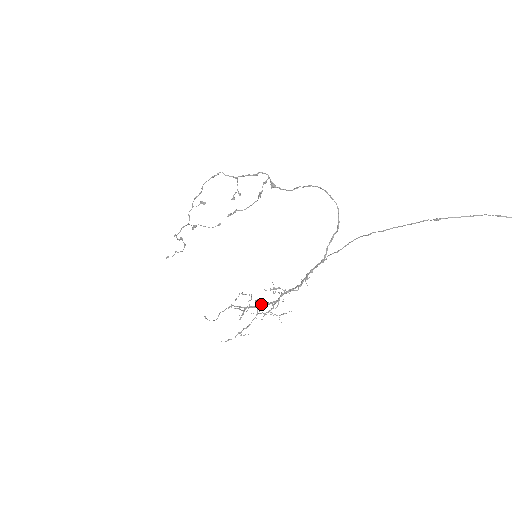
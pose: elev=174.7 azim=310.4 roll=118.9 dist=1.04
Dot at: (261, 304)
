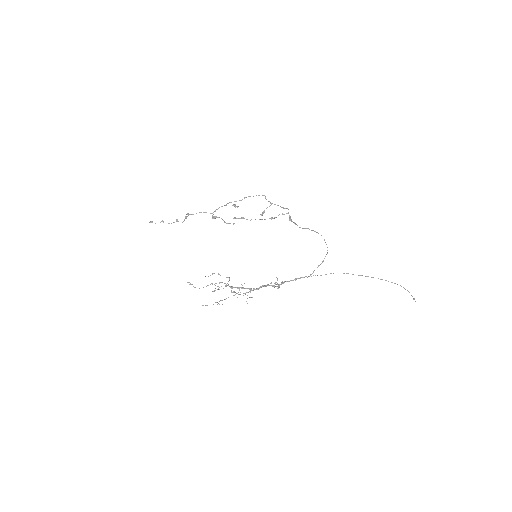
Dot at: (242, 287)
